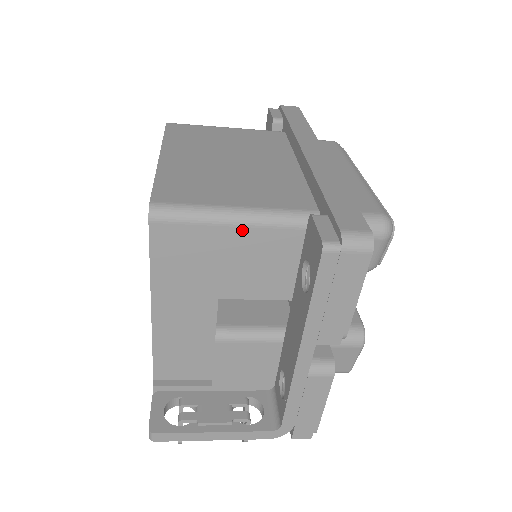
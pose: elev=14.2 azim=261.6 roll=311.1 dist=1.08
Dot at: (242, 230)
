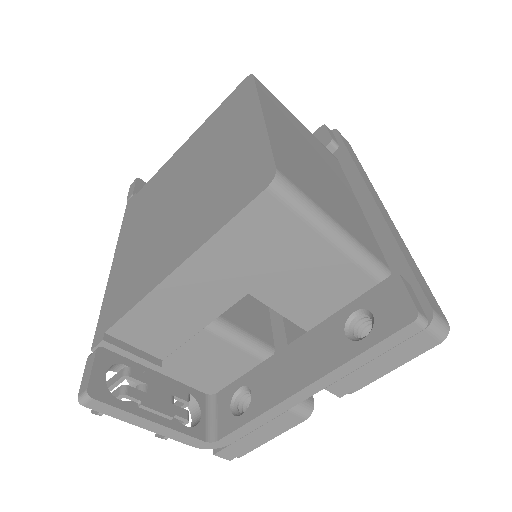
Dot at: (331, 249)
